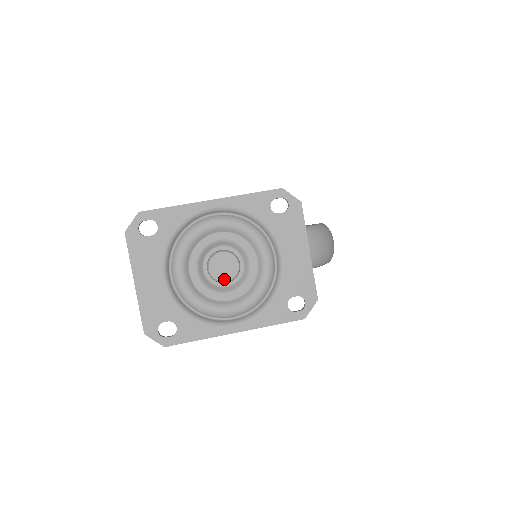
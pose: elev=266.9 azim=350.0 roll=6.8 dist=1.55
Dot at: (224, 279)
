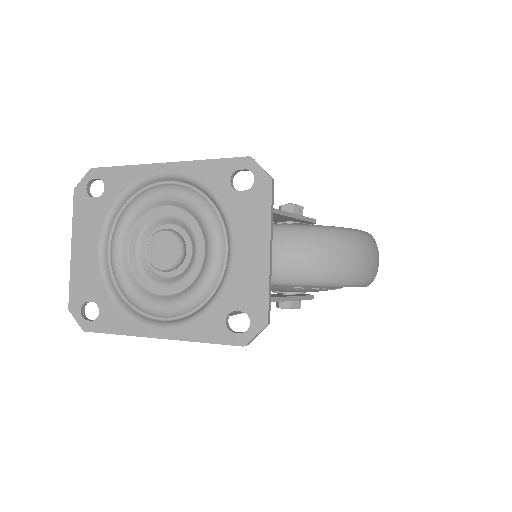
Dot at: (160, 266)
